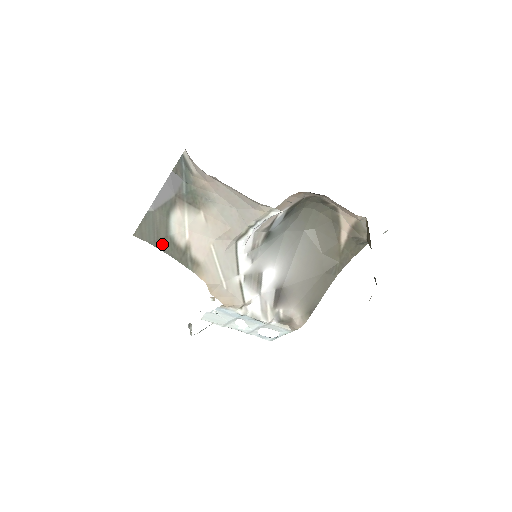
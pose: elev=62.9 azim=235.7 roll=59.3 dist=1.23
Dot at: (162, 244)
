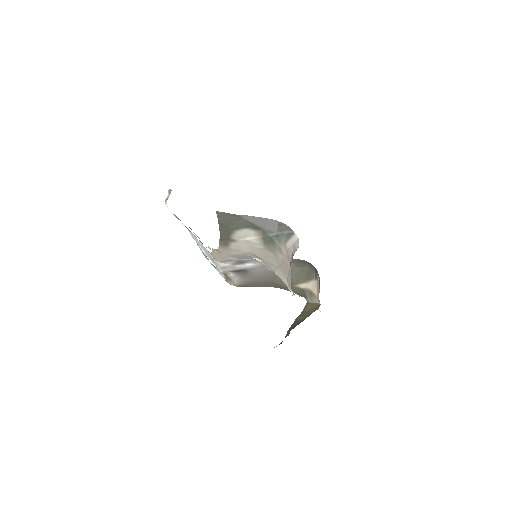
Dot at: (224, 228)
